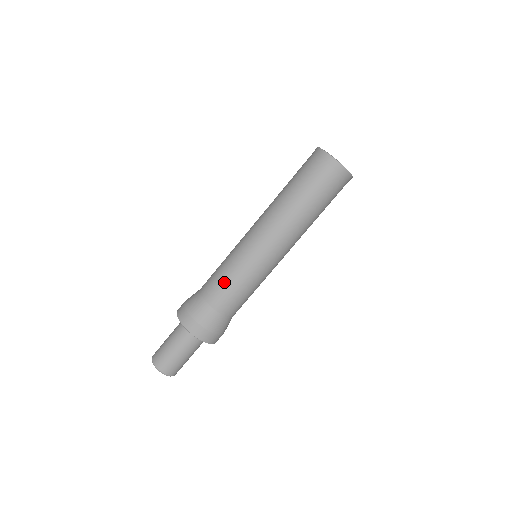
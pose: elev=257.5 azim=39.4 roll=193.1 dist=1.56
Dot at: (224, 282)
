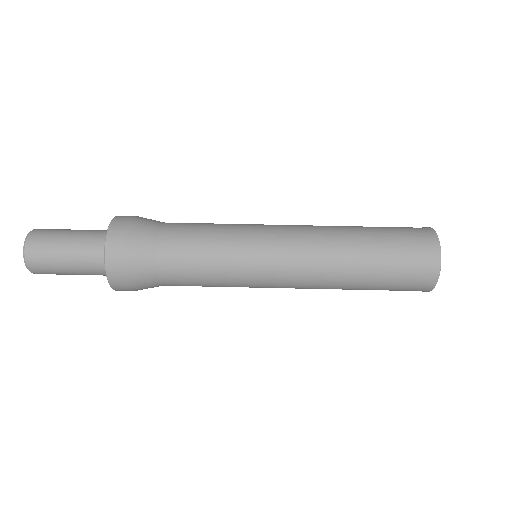
Dot at: (202, 229)
